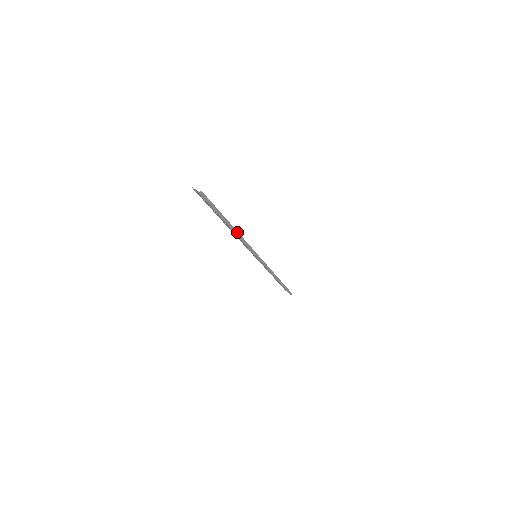
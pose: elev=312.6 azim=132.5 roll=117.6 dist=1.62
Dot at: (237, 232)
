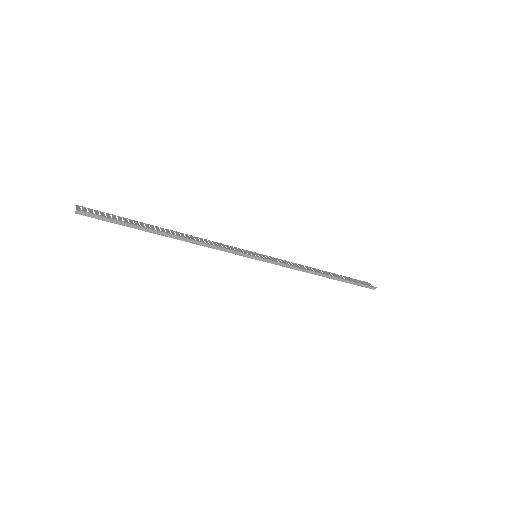
Dot at: (187, 238)
